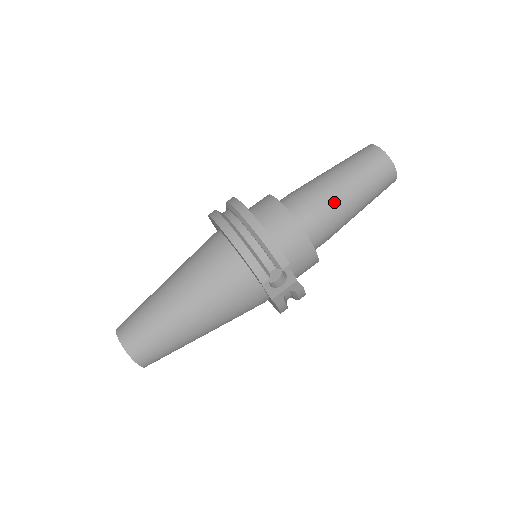
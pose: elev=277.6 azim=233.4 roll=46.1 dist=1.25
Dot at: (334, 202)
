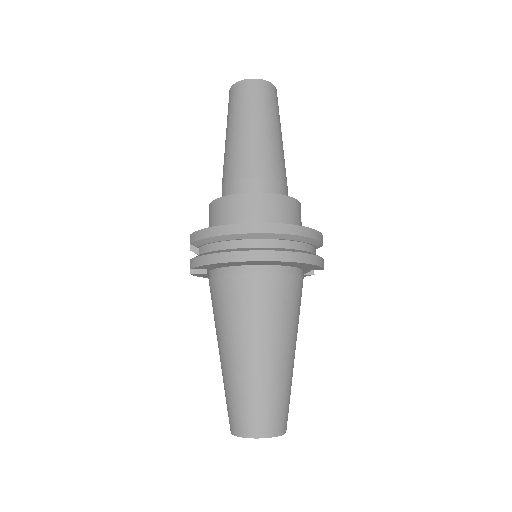
Dot at: (283, 158)
